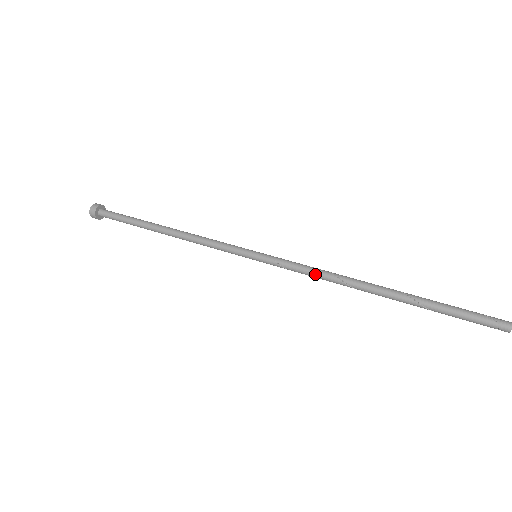
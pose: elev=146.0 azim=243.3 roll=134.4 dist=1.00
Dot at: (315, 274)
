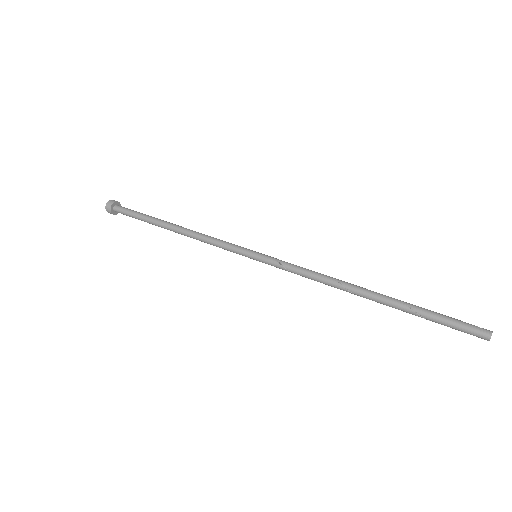
Dot at: (311, 272)
